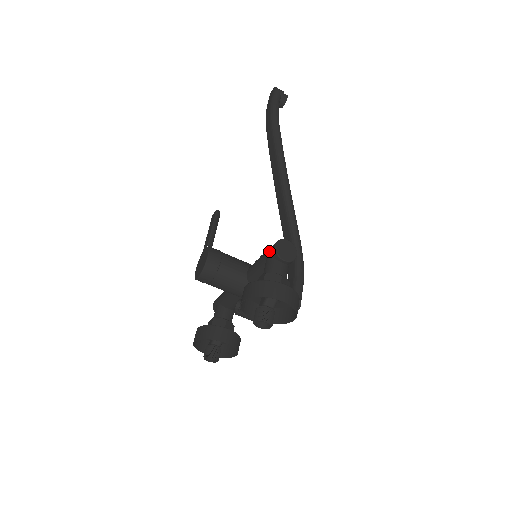
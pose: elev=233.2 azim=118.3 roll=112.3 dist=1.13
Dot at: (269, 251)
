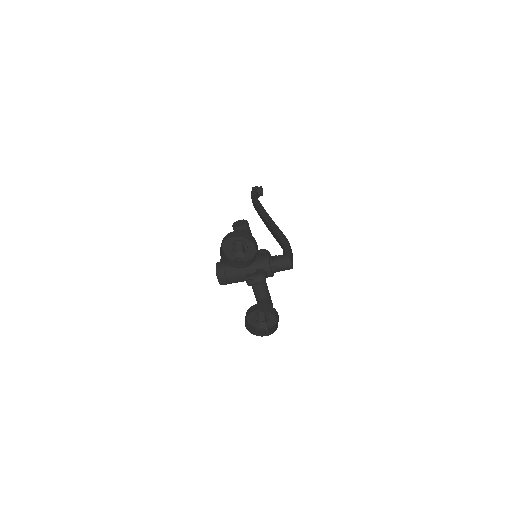
Dot at: occluded
